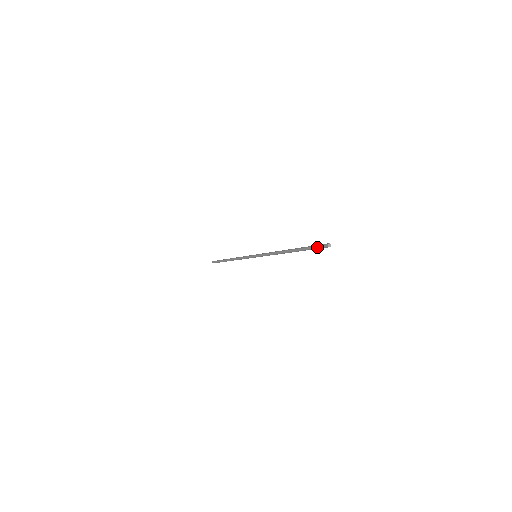
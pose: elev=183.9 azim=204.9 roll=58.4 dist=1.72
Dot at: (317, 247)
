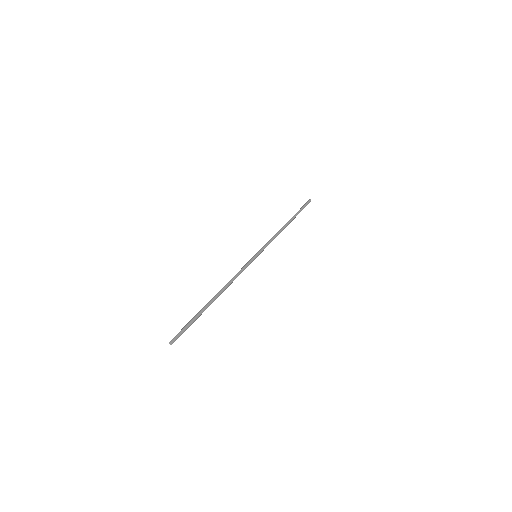
Dot at: (181, 330)
